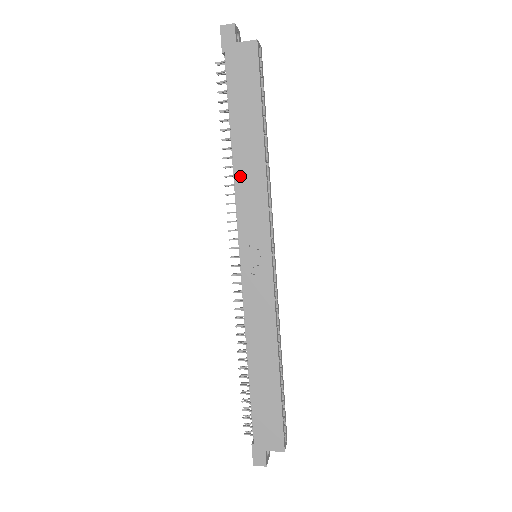
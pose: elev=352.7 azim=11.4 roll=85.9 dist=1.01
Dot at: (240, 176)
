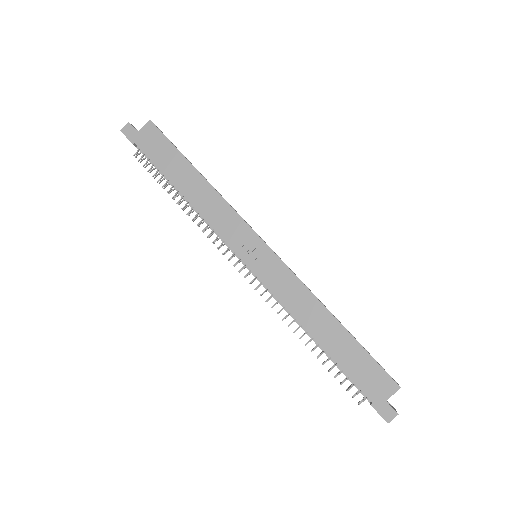
Dot at: (202, 209)
